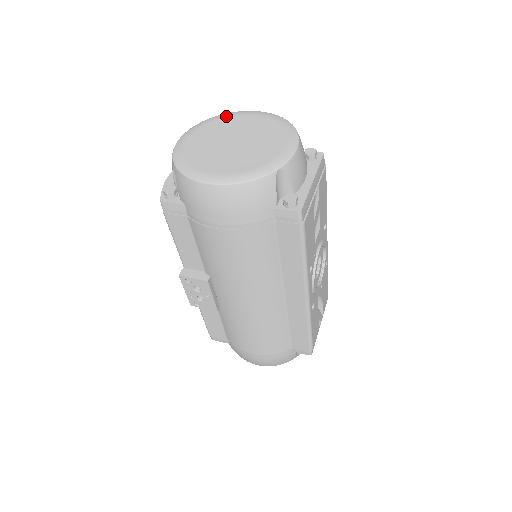
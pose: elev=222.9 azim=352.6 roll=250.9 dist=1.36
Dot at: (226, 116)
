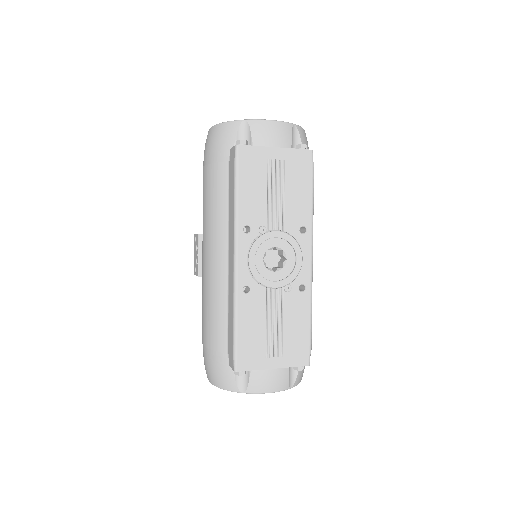
Dot at: occluded
